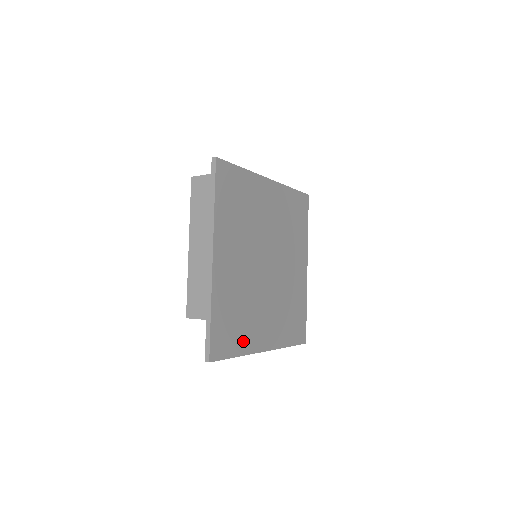
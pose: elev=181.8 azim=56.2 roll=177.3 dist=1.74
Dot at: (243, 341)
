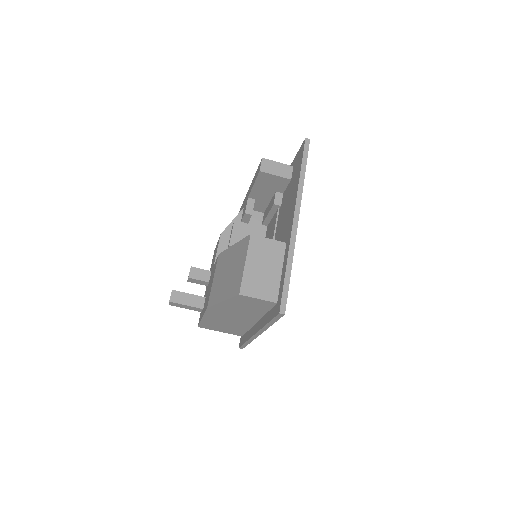
Dot at: occluded
